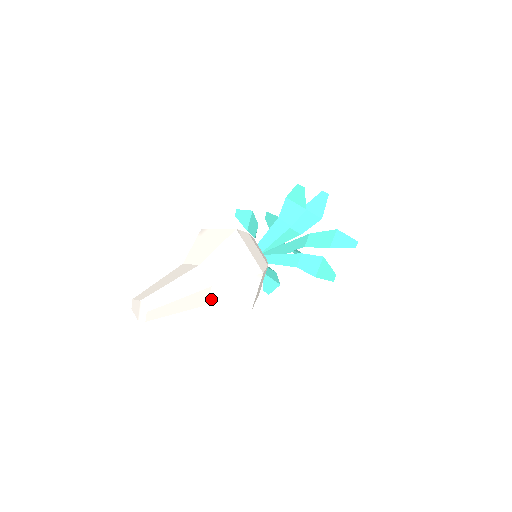
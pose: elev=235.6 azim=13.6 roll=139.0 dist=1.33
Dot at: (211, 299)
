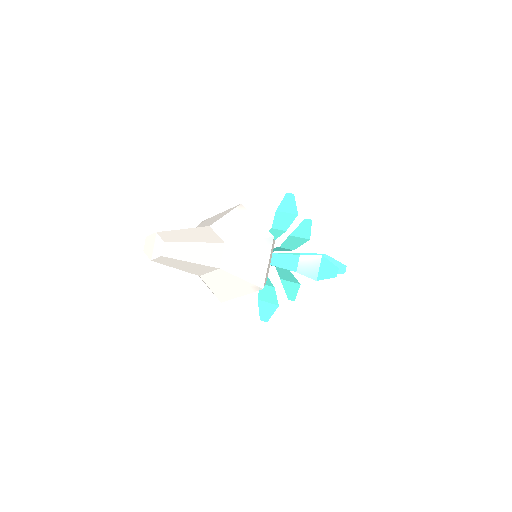
Dot at: (224, 261)
